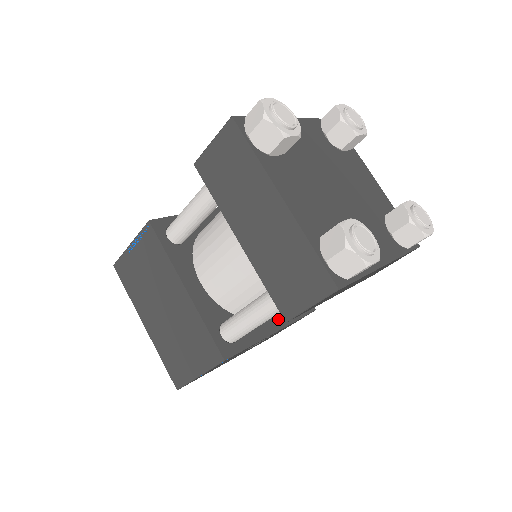
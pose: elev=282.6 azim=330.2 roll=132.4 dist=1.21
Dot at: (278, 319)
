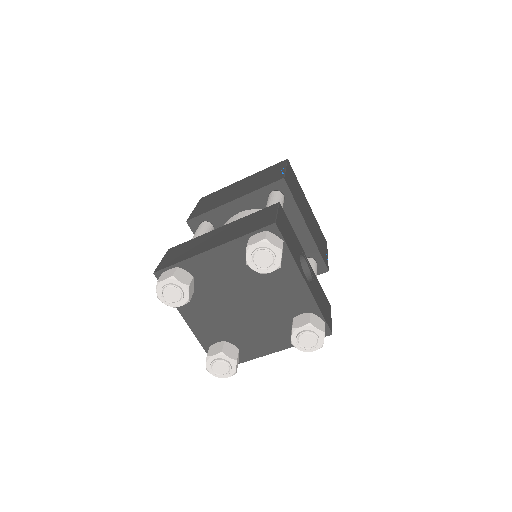
Dot at: occluded
